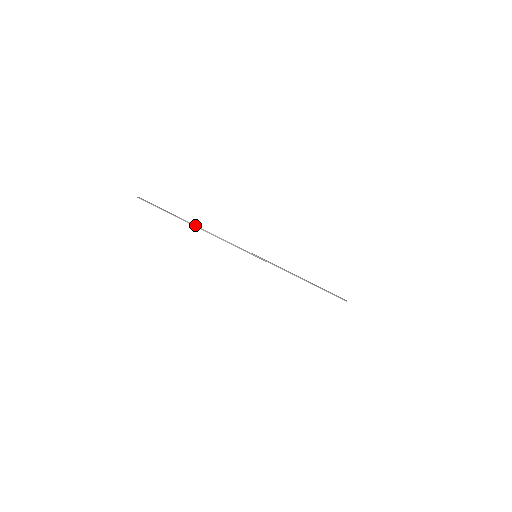
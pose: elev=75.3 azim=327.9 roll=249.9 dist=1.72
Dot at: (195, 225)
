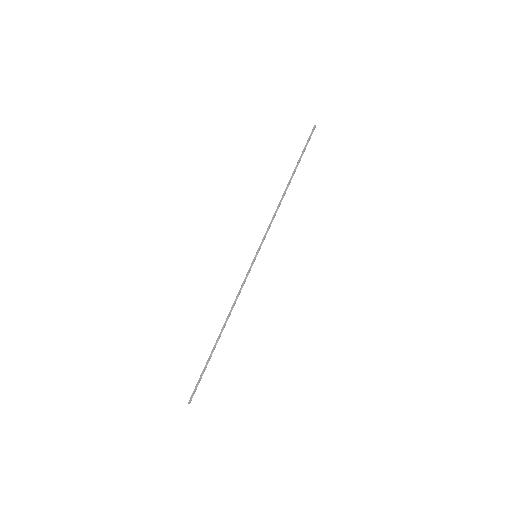
Dot at: (220, 336)
